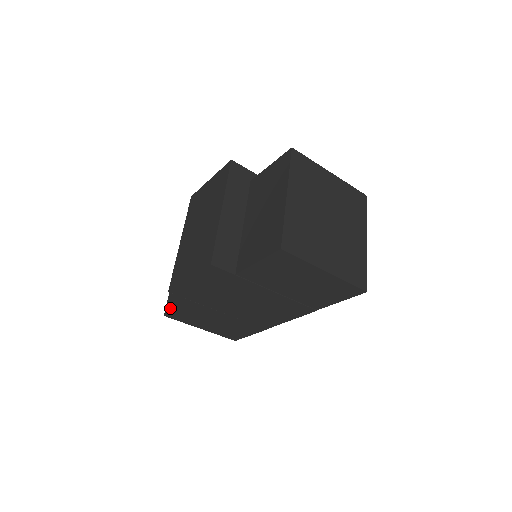
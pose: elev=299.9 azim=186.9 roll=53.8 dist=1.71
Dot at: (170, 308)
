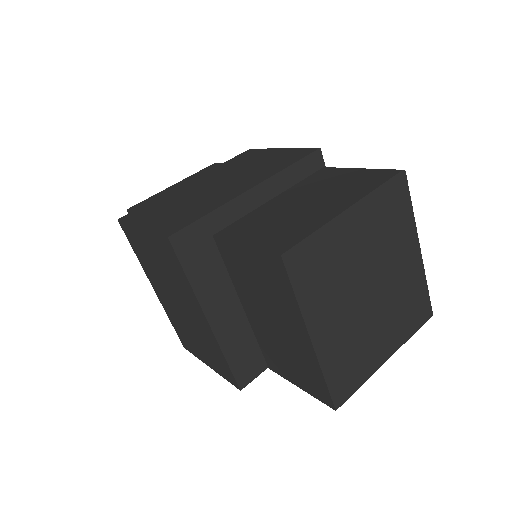
Dot at: occluded
